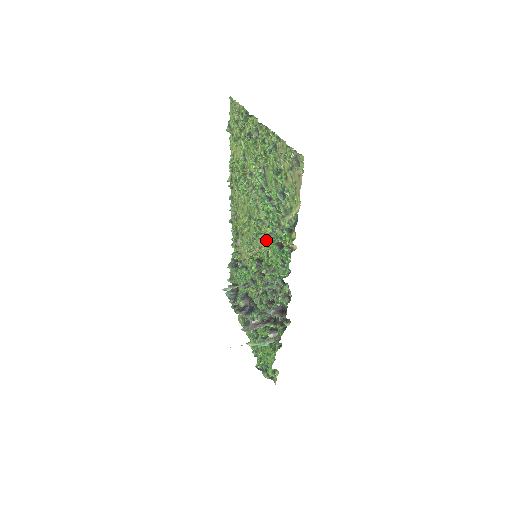
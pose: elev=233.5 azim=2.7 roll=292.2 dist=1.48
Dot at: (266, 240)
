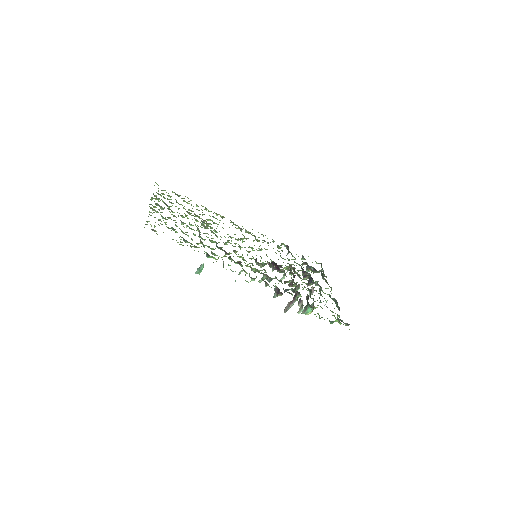
Dot at: (235, 252)
